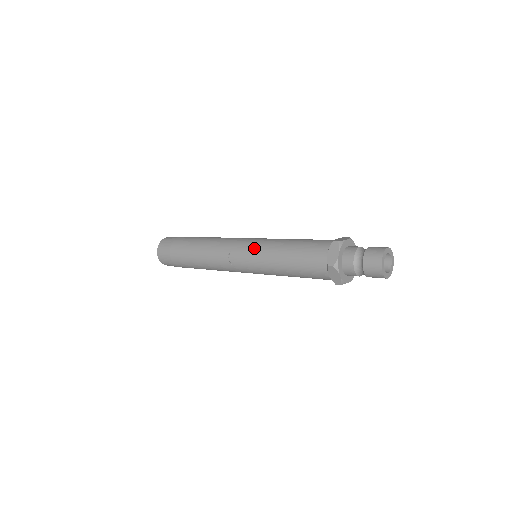
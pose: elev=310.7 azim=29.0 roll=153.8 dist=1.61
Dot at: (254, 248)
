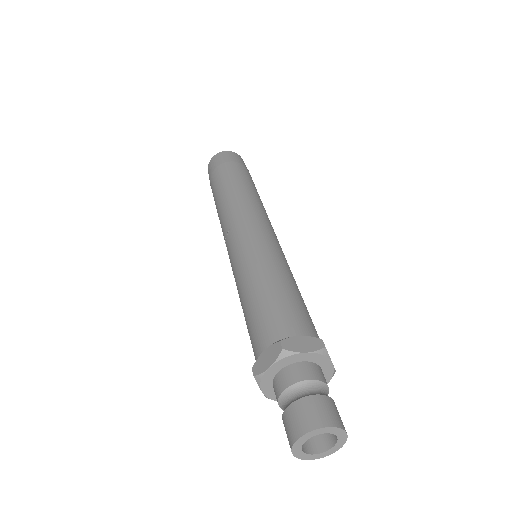
Dot at: (240, 251)
